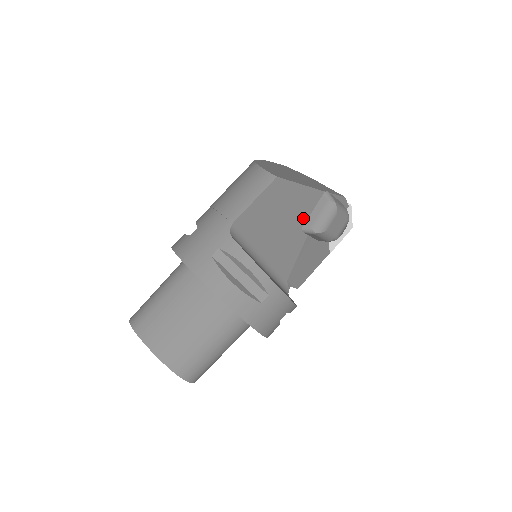
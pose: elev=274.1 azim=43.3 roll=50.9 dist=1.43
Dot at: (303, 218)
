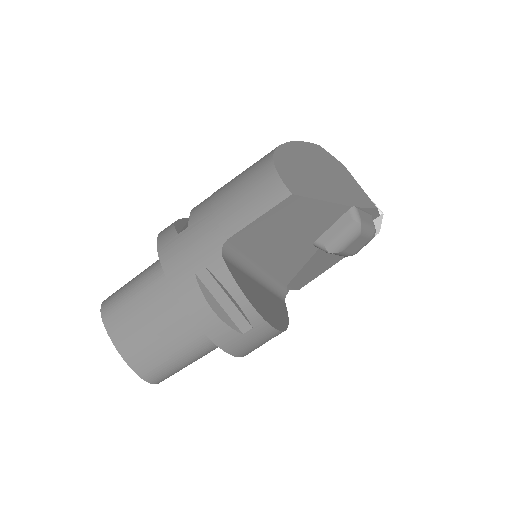
Dot at: (318, 232)
